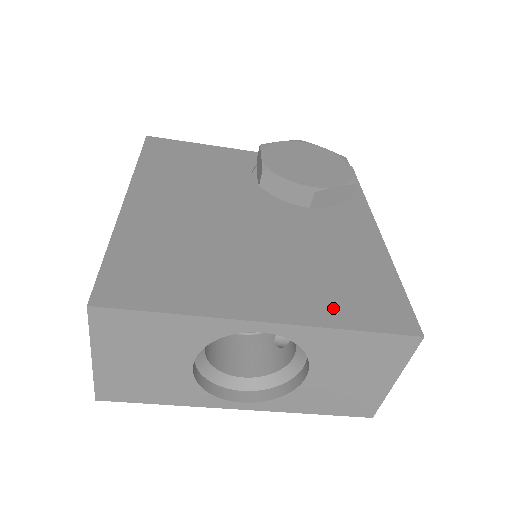
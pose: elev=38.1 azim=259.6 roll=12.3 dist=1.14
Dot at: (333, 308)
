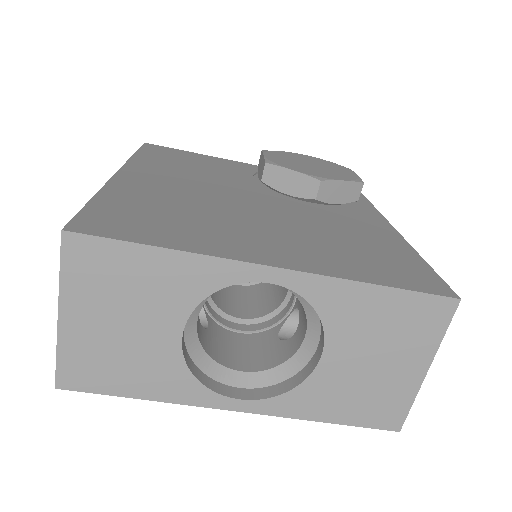
Dot at: (351, 266)
